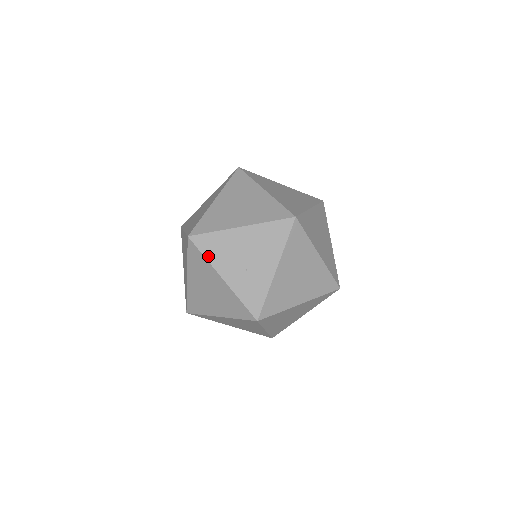
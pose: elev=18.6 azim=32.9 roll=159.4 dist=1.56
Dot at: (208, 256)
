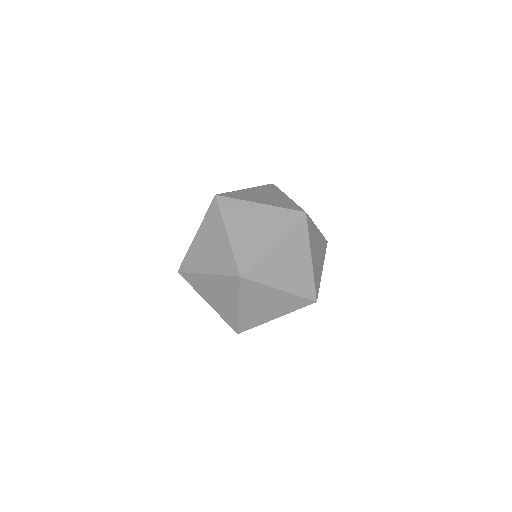
Dot at: (242, 293)
